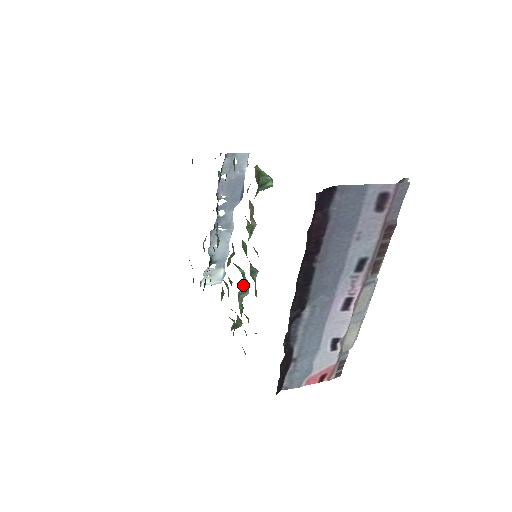
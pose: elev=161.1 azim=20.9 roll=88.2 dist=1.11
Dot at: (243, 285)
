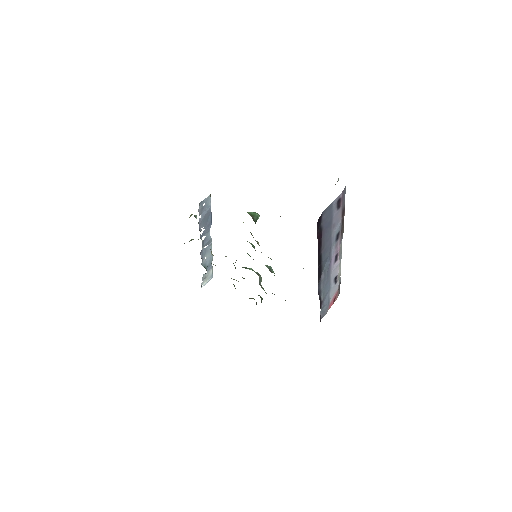
Dot at: (259, 277)
